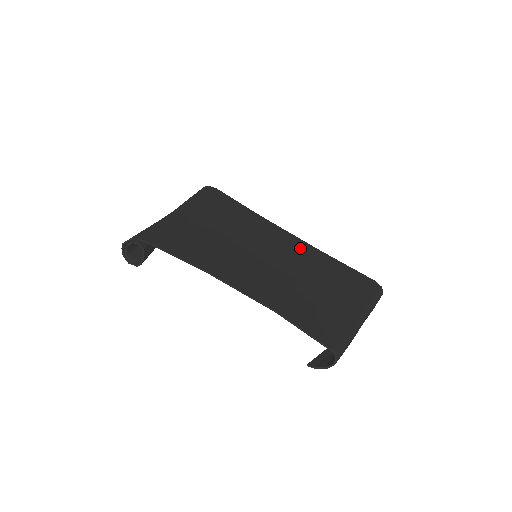
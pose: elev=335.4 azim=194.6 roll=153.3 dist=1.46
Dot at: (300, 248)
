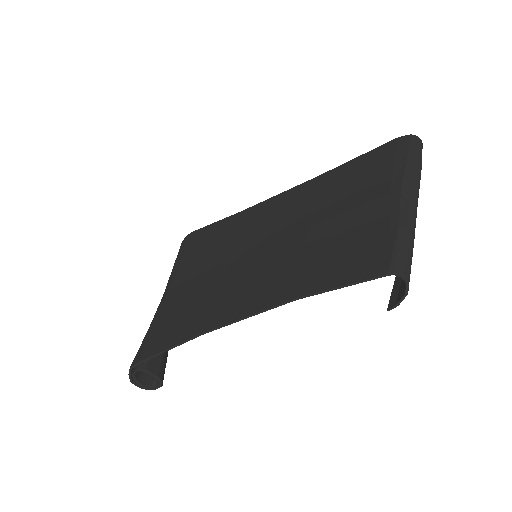
Dot at: (295, 198)
